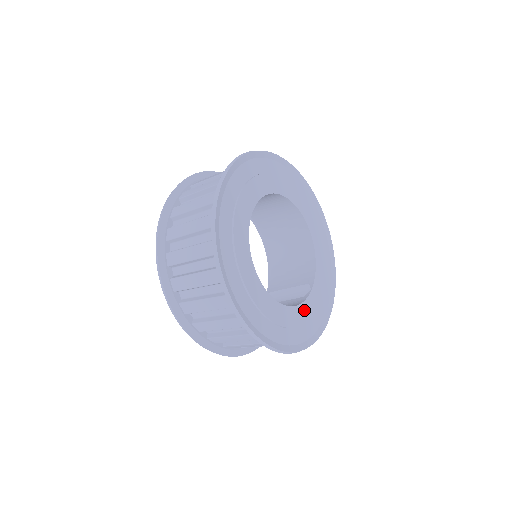
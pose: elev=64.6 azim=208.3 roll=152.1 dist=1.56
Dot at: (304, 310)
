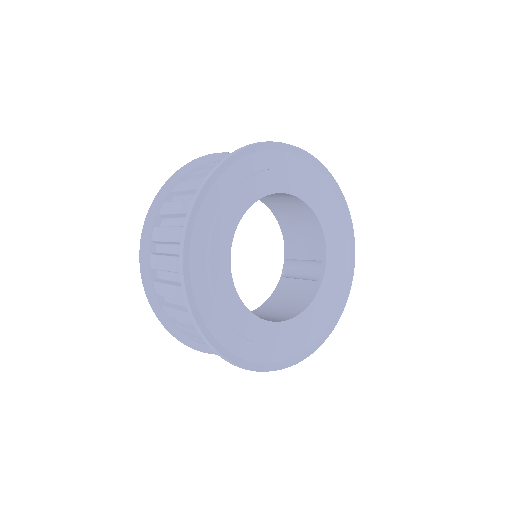
Dot at: (320, 300)
